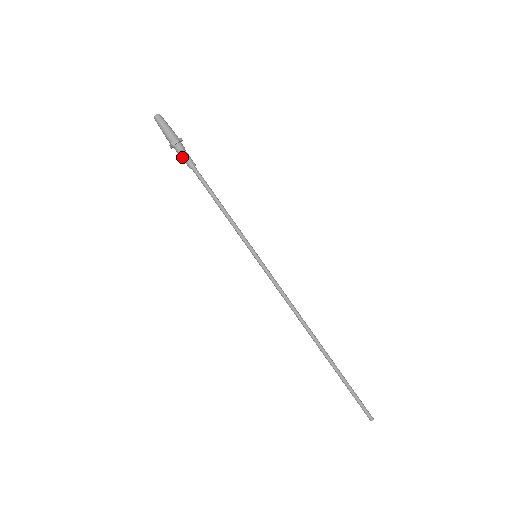
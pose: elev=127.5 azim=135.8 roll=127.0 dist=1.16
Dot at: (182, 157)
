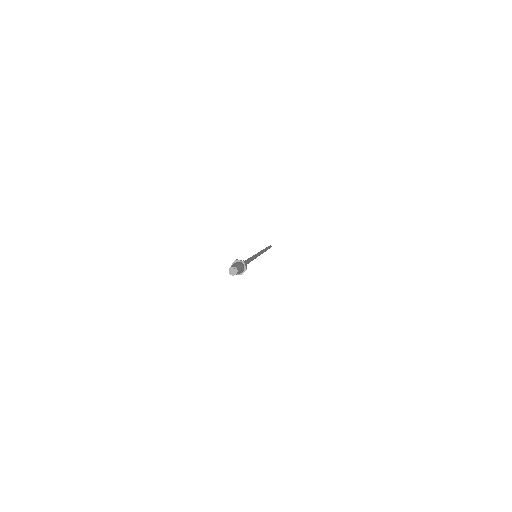
Dot at: occluded
